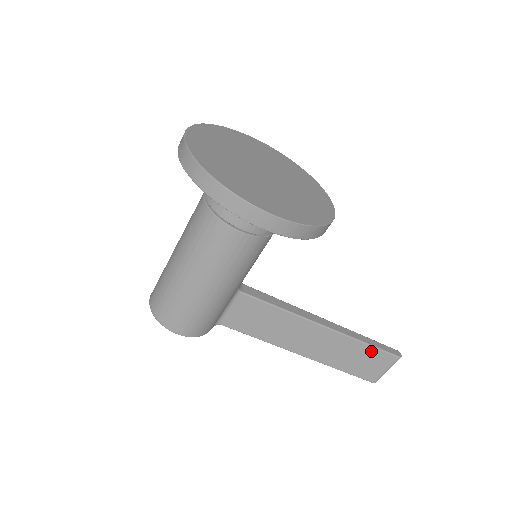
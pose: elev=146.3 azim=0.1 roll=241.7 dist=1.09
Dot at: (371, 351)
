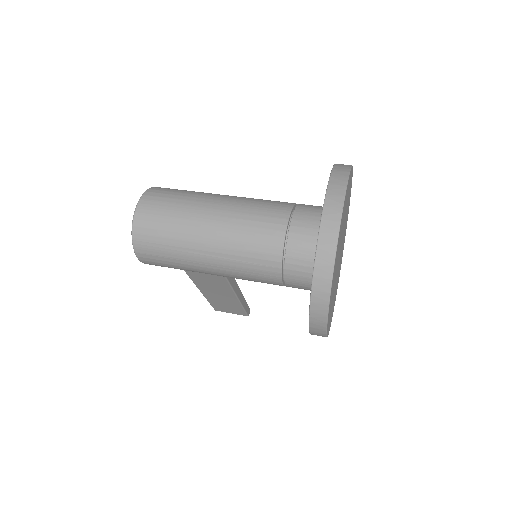
Dot at: (239, 308)
